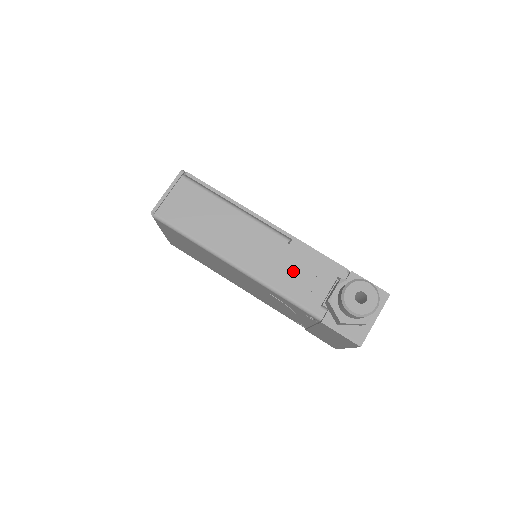
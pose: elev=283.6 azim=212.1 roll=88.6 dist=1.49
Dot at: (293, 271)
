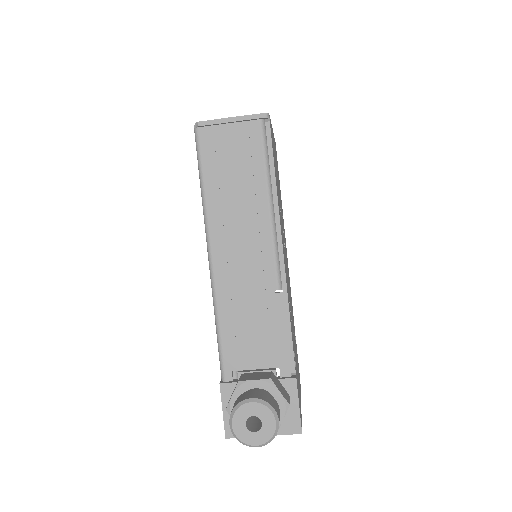
Dot at: (250, 318)
